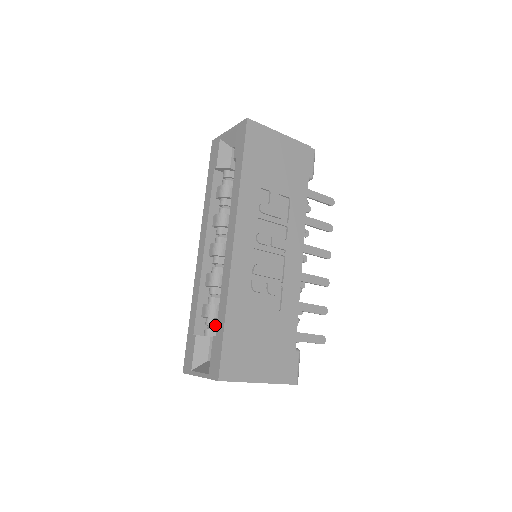
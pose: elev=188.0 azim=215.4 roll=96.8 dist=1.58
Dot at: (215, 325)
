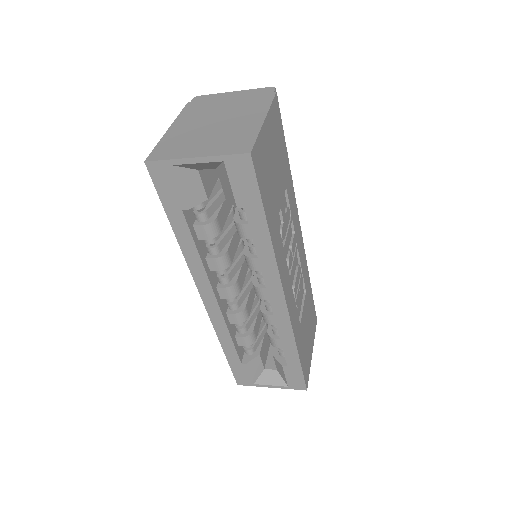
Dot at: occluded
